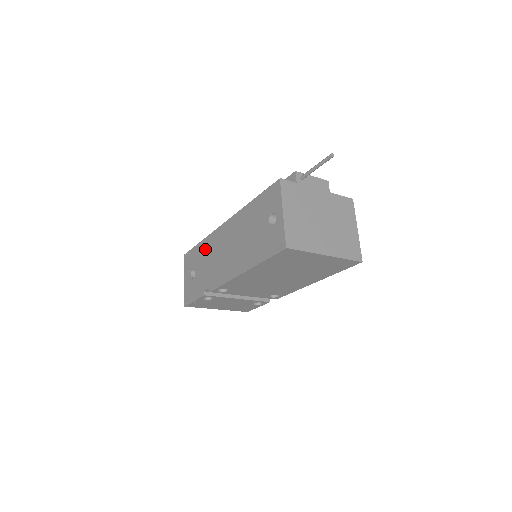
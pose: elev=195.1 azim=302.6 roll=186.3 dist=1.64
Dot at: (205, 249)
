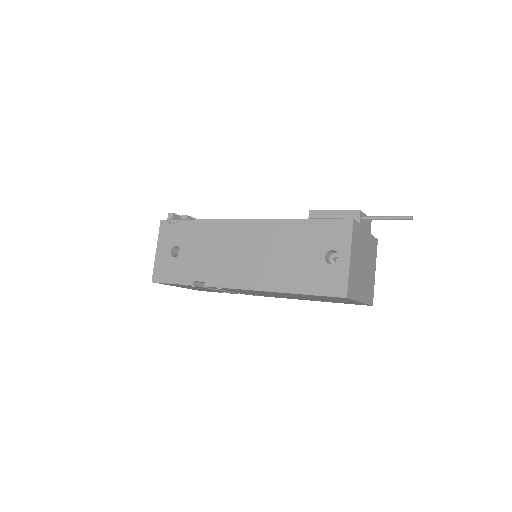
Dot at: (205, 233)
